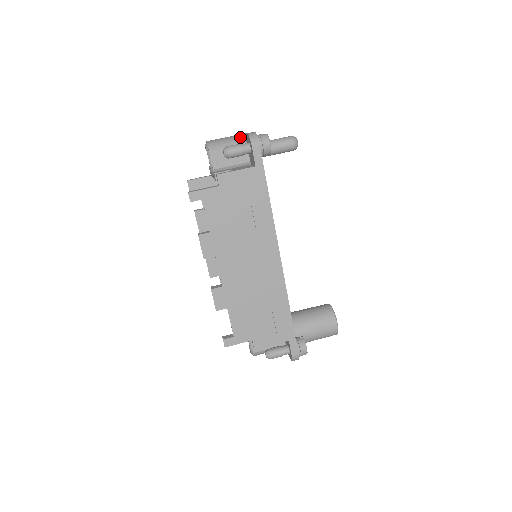
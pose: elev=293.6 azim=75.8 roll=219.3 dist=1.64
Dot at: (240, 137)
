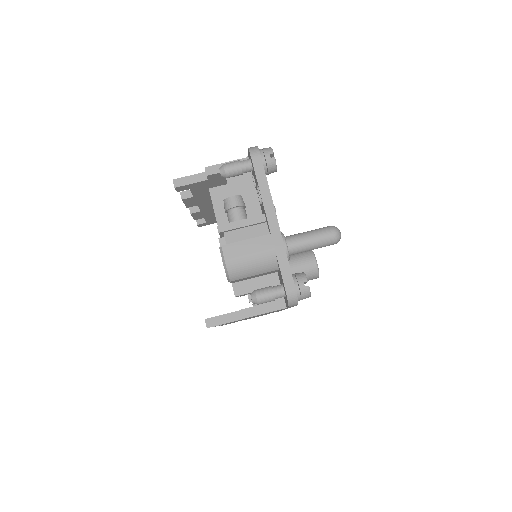
Dot at: (271, 260)
